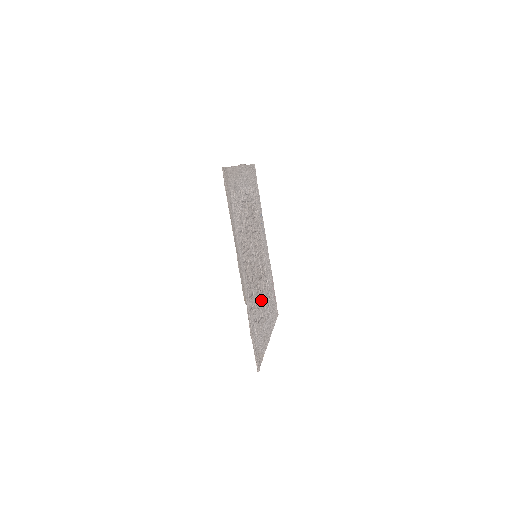
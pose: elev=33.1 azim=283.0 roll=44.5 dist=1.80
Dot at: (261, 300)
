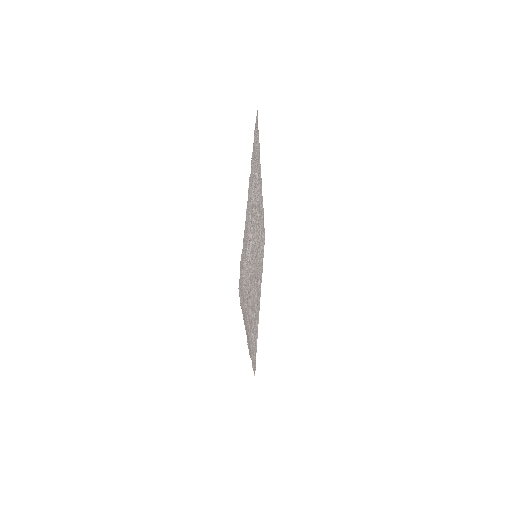
Dot at: (257, 290)
